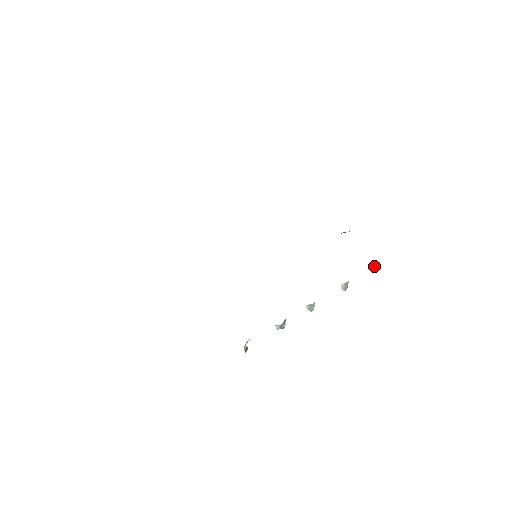
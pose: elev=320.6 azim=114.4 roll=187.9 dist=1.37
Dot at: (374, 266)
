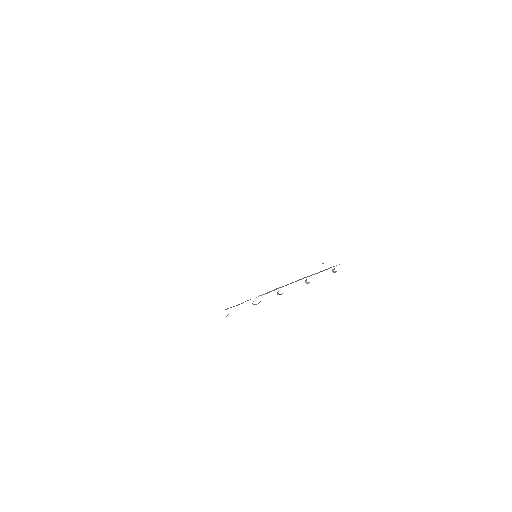
Dot at: (334, 271)
